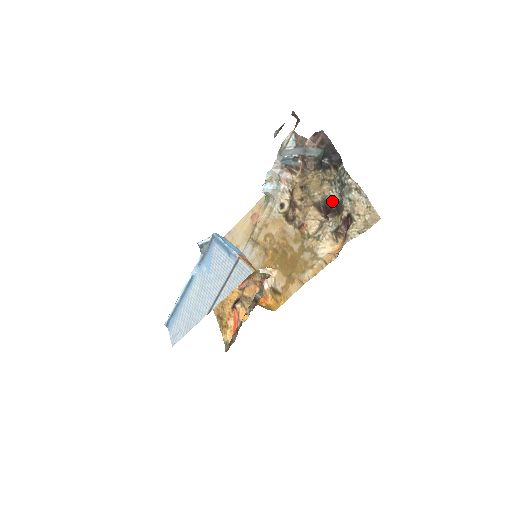
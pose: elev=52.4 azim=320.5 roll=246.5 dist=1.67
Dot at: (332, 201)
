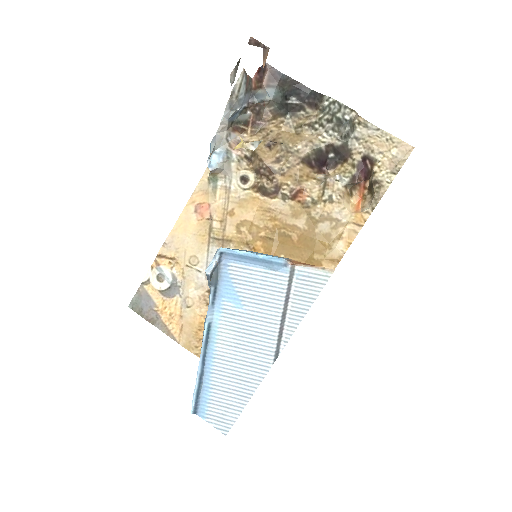
Dot at: (327, 149)
